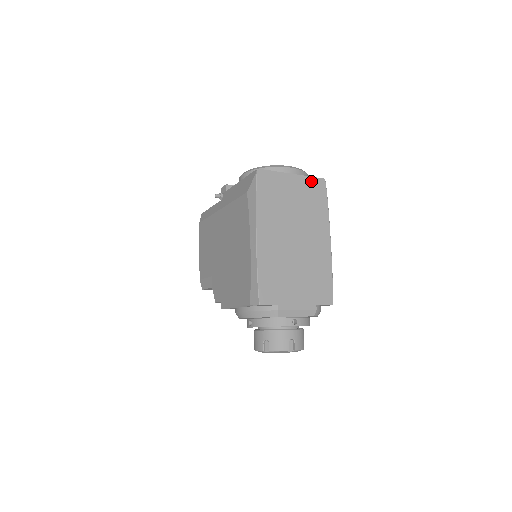
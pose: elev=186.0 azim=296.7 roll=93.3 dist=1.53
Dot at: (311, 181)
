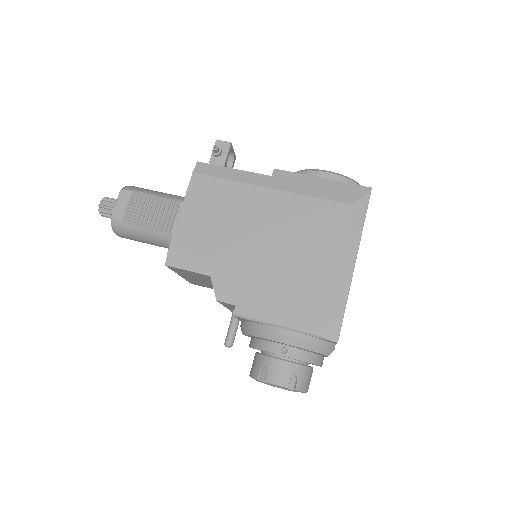
Dot at: occluded
